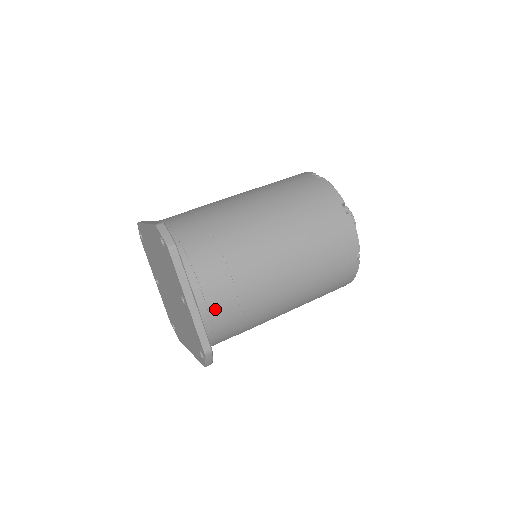
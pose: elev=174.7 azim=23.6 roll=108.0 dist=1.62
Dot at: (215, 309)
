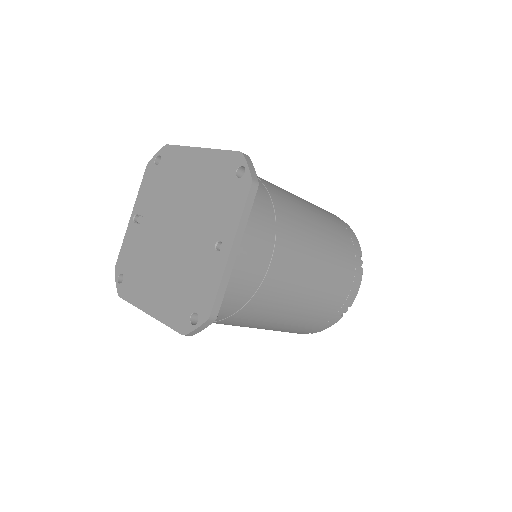
Dot at: (242, 276)
